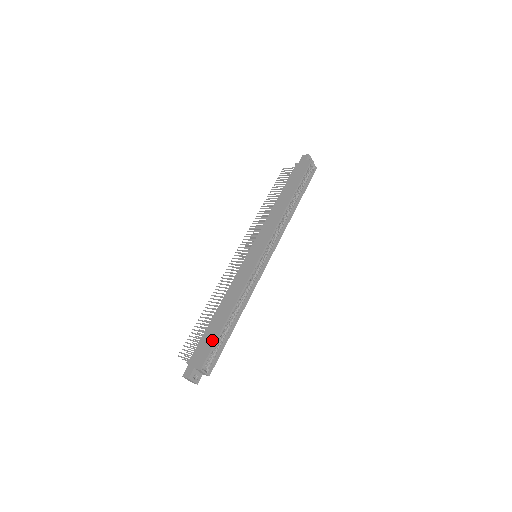
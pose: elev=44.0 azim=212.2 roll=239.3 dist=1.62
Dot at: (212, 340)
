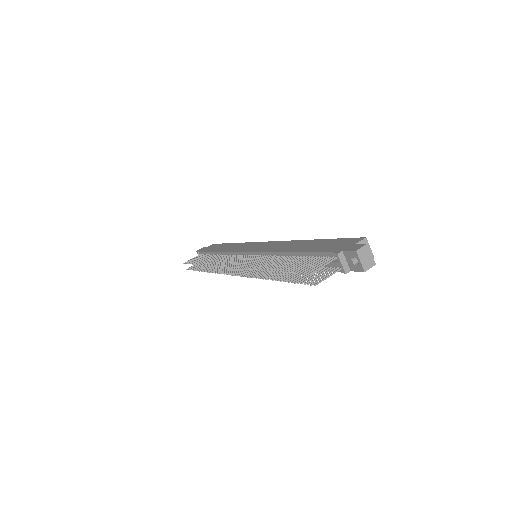
Dot at: (331, 241)
